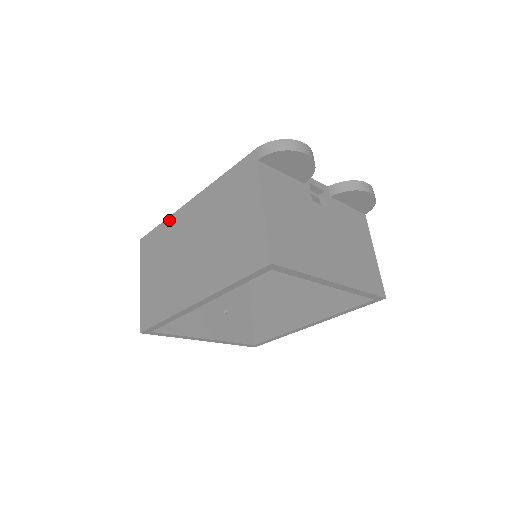
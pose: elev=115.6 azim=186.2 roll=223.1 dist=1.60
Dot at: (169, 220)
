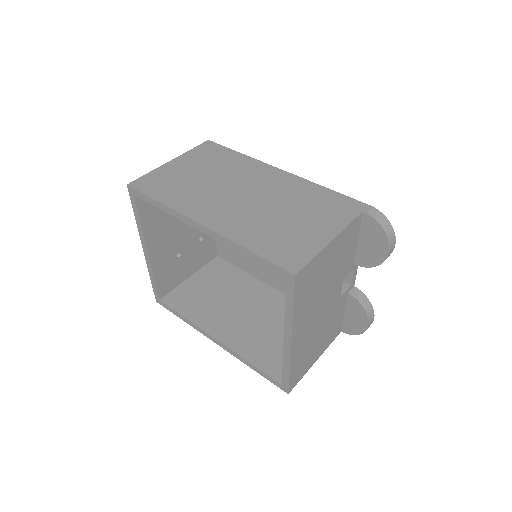
Dot at: (248, 158)
